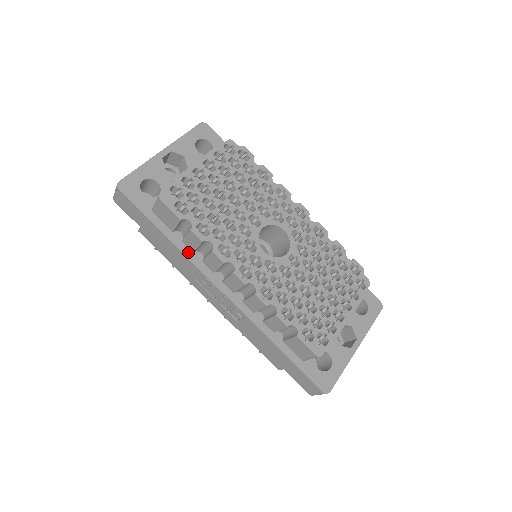
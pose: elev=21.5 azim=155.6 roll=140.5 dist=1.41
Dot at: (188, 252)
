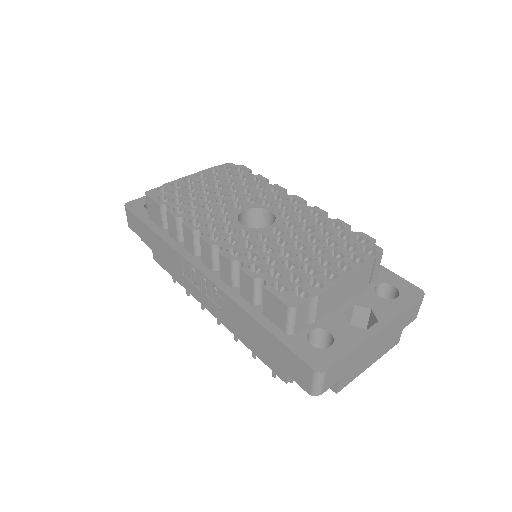
Dot at: (172, 242)
